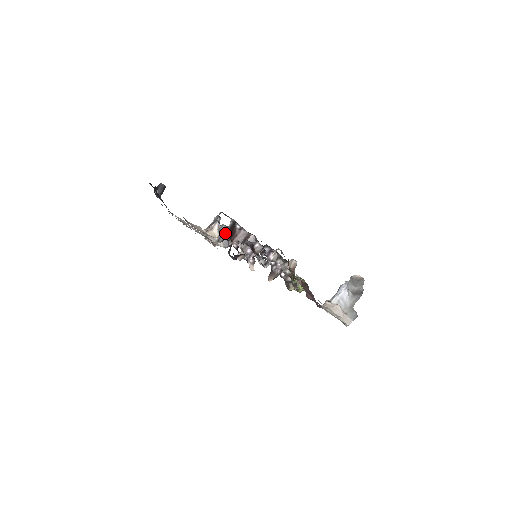
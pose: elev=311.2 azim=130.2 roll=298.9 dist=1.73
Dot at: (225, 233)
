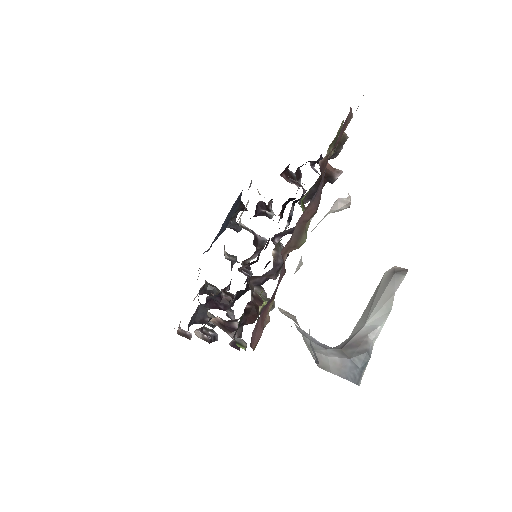
Dot at: occluded
